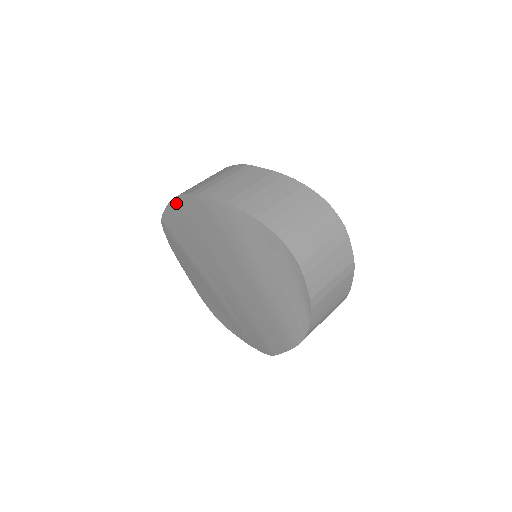
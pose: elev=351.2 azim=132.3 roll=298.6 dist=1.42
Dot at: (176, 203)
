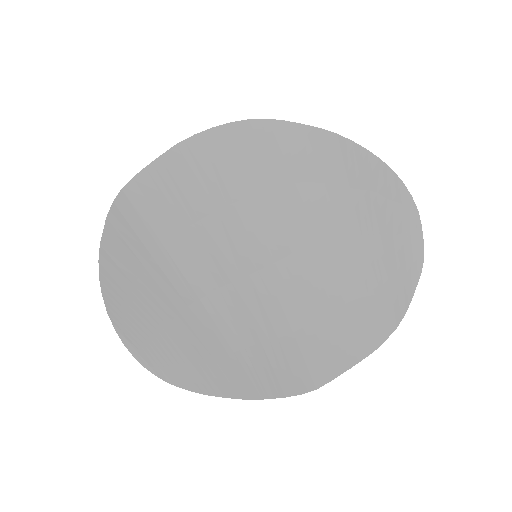
Dot at: (197, 144)
